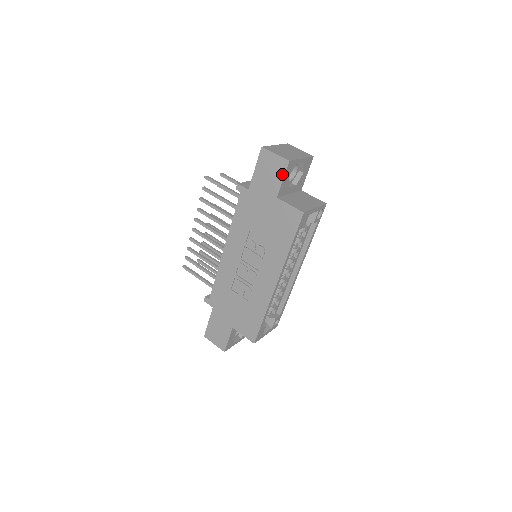
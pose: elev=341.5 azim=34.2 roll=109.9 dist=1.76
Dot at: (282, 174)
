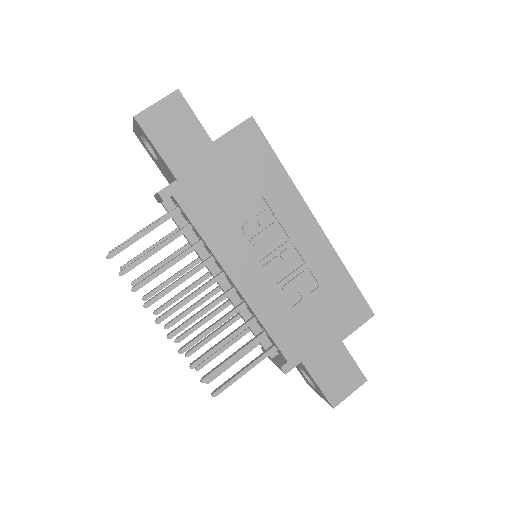
Dot at: (188, 112)
